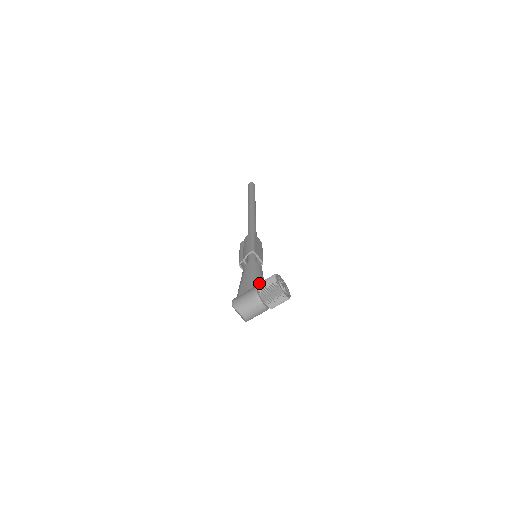
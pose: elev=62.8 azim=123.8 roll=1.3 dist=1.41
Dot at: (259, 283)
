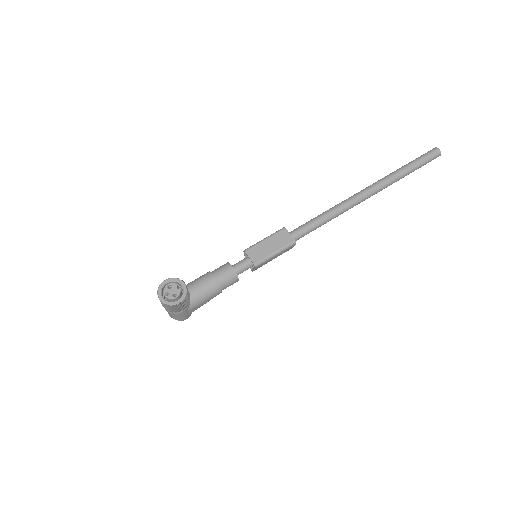
Dot at: occluded
